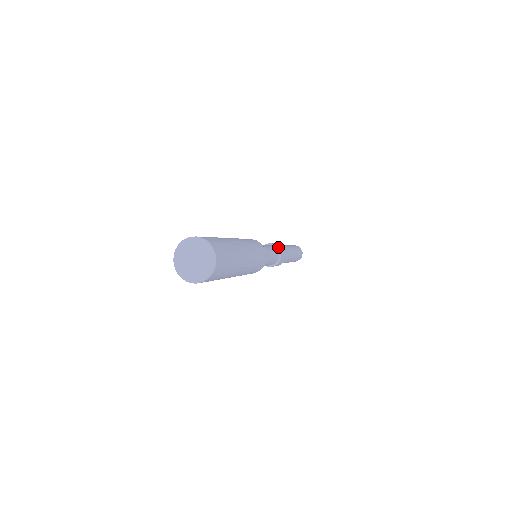
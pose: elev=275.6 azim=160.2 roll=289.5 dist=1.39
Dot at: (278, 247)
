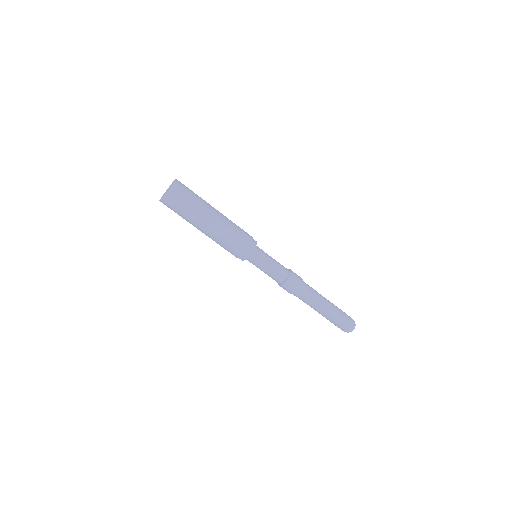
Dot at: (290, 273)
